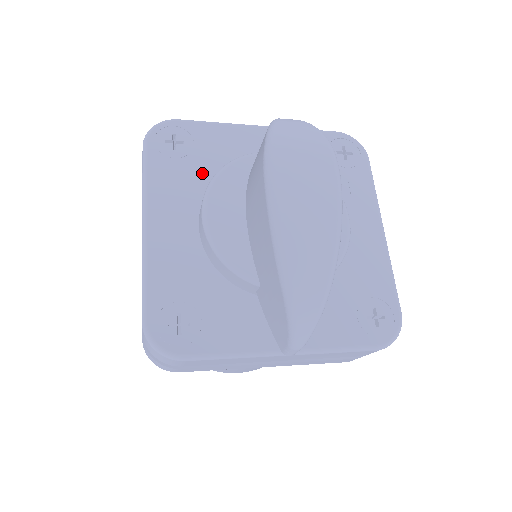
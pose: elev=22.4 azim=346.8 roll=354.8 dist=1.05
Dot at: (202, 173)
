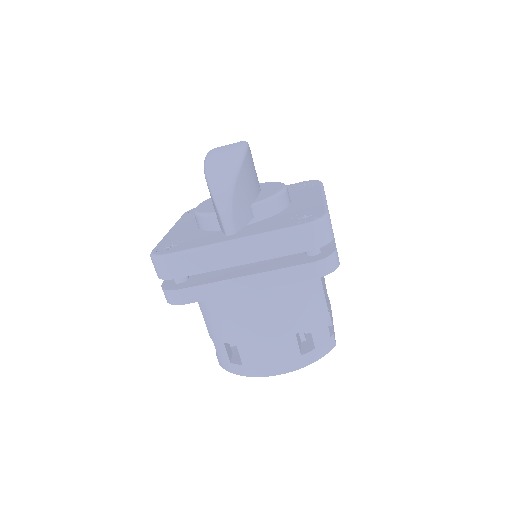
Dot at: occluded
